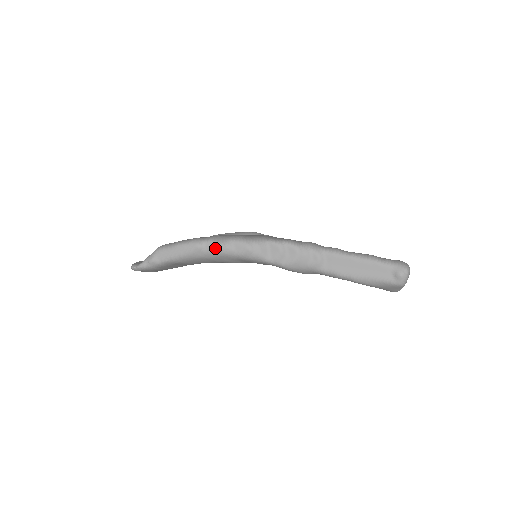
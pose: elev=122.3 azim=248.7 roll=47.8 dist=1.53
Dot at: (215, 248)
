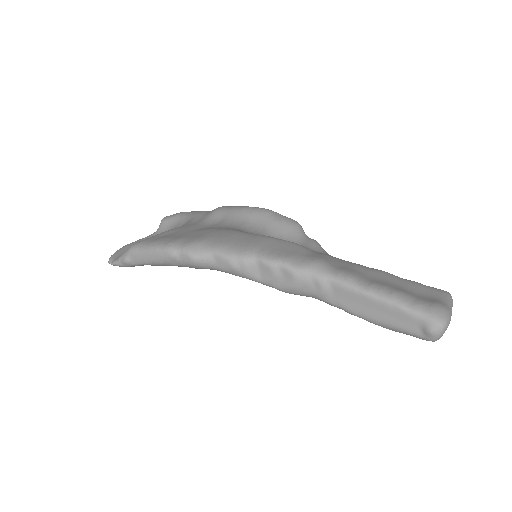
Dot at: (191, 261)
